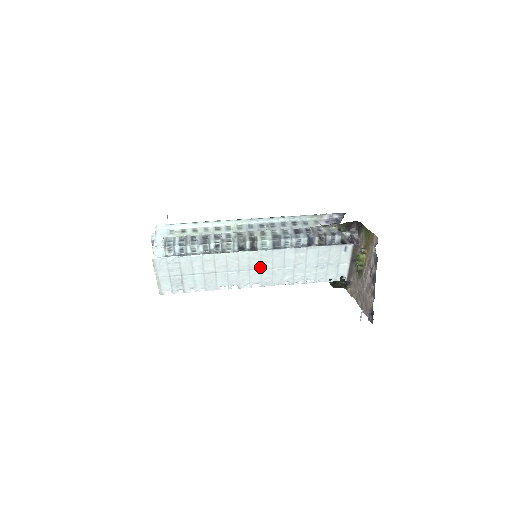
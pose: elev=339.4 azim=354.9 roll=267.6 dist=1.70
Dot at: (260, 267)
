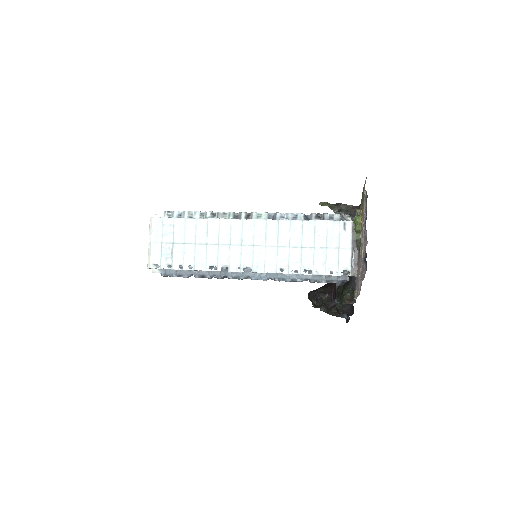
Dot at: (253, 242)
